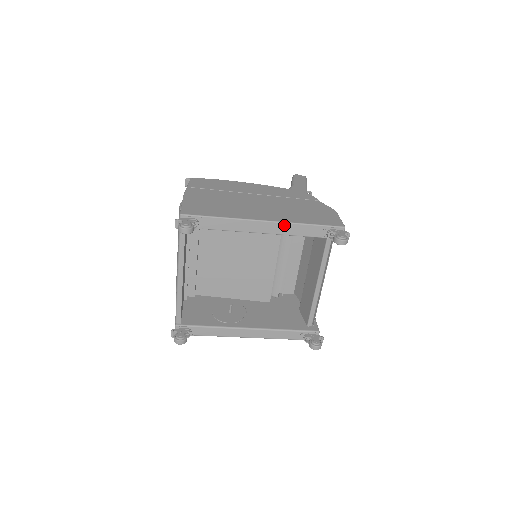
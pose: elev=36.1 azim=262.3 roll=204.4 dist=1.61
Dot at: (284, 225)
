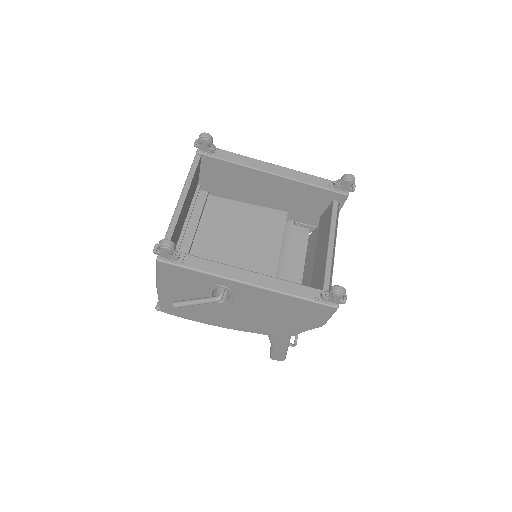
Dot at: (293, 172)
